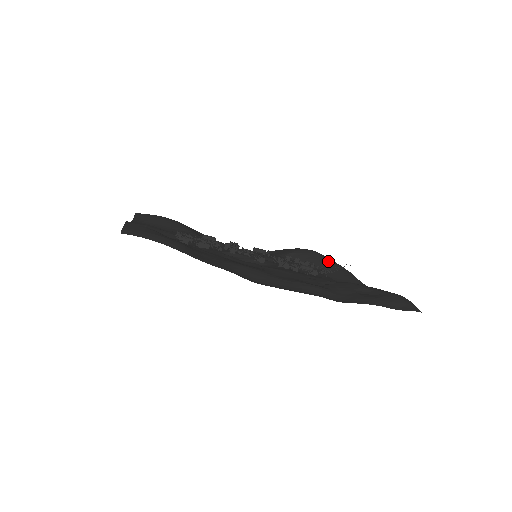
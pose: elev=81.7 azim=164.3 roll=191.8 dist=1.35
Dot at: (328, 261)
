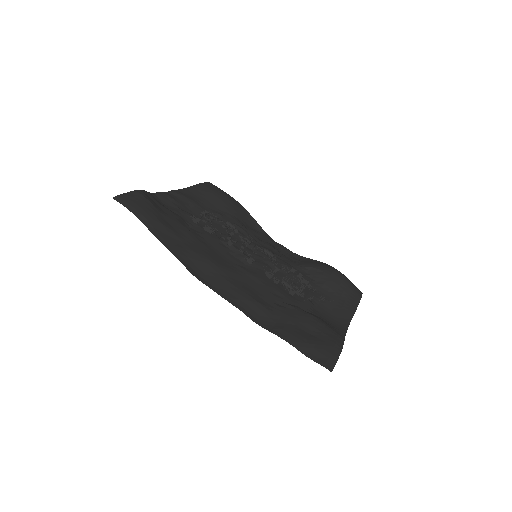
Dot at: (343, 290)
